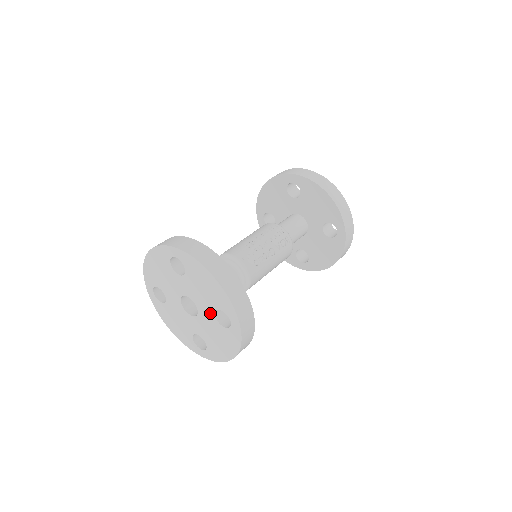
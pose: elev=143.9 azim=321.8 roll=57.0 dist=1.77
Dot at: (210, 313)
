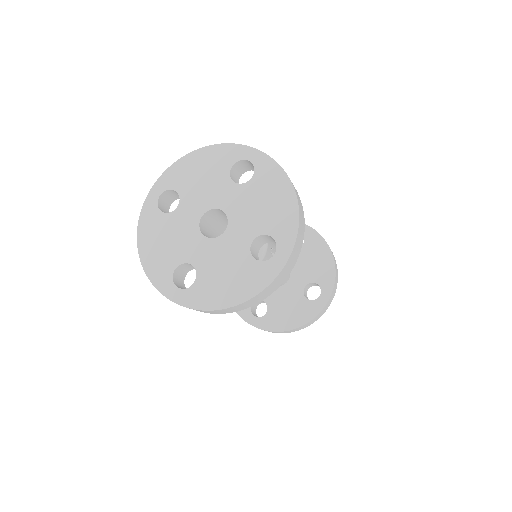
Dot at: (246, 237)
